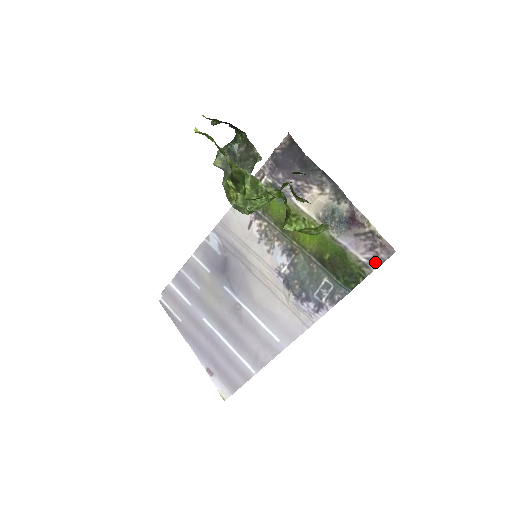
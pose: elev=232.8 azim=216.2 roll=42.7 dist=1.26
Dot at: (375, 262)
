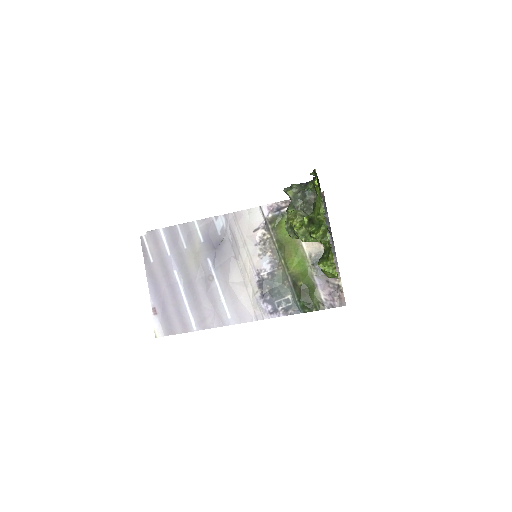
Dot at: (329, 304)
